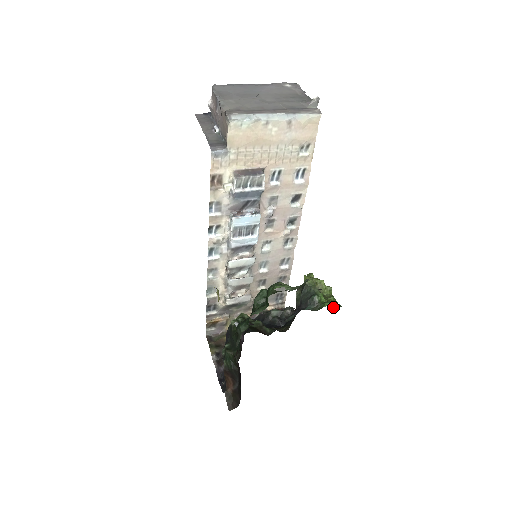
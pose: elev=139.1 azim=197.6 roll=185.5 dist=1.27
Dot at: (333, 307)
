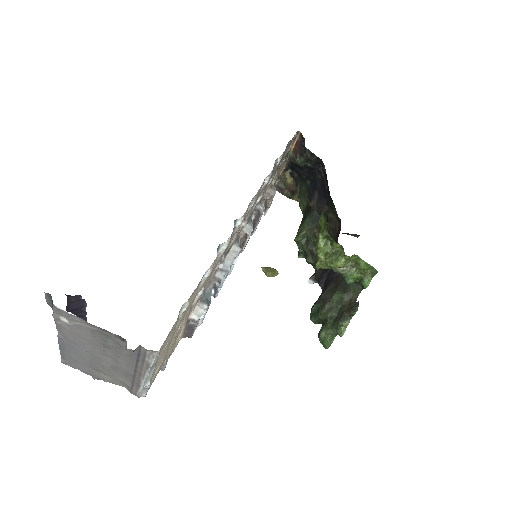
Dot at: (371, 277)
